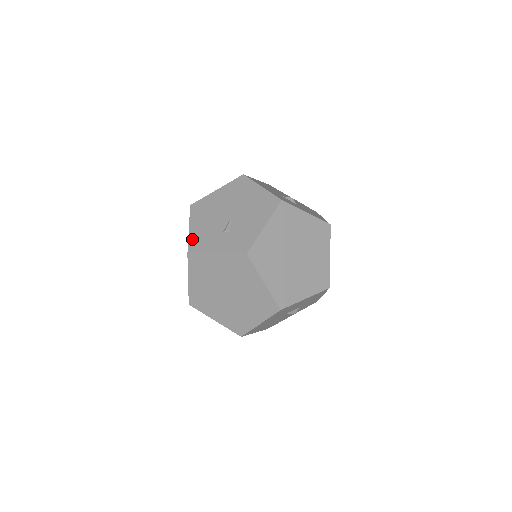
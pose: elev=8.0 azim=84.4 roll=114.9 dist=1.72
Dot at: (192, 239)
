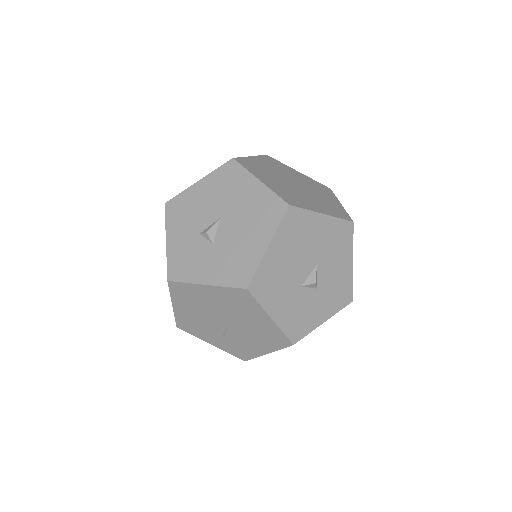
Dot at: (179, 319)
